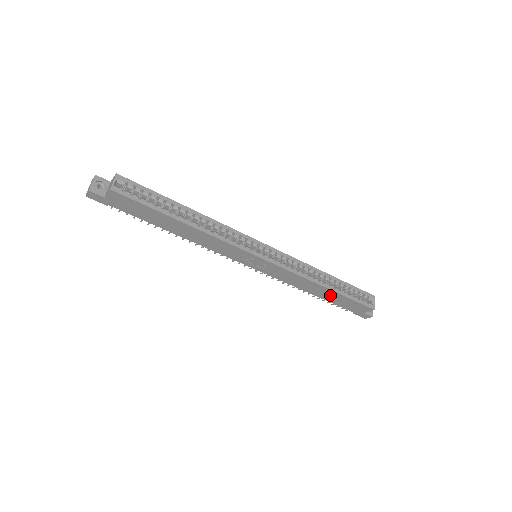
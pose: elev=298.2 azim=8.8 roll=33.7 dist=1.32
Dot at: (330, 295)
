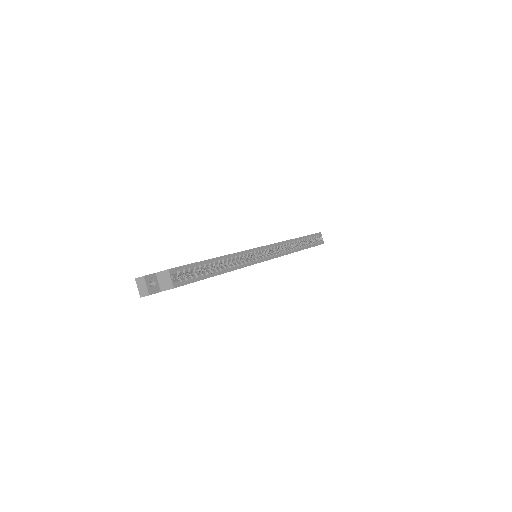
Dot at: occluded
